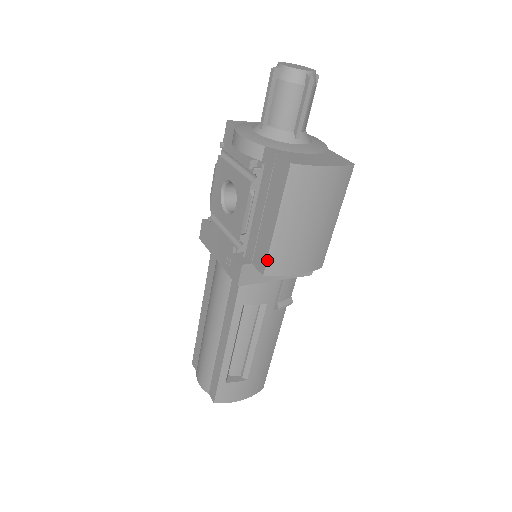
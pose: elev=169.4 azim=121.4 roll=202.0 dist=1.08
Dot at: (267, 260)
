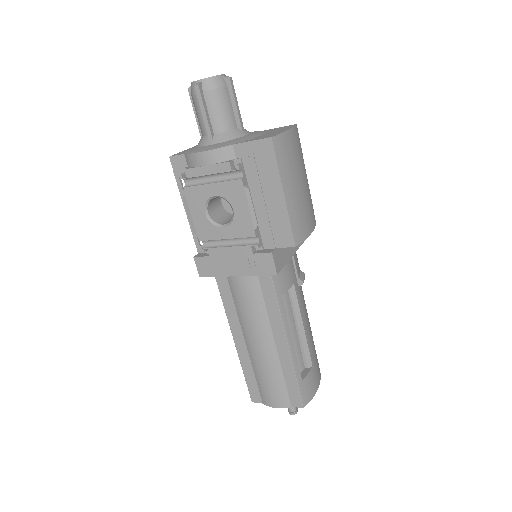
Dot at: (292, 231)
